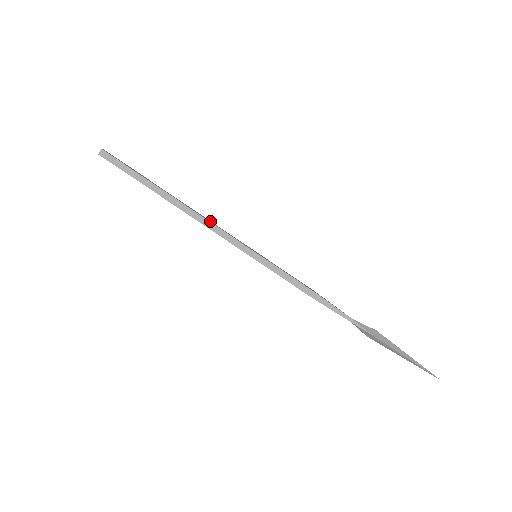
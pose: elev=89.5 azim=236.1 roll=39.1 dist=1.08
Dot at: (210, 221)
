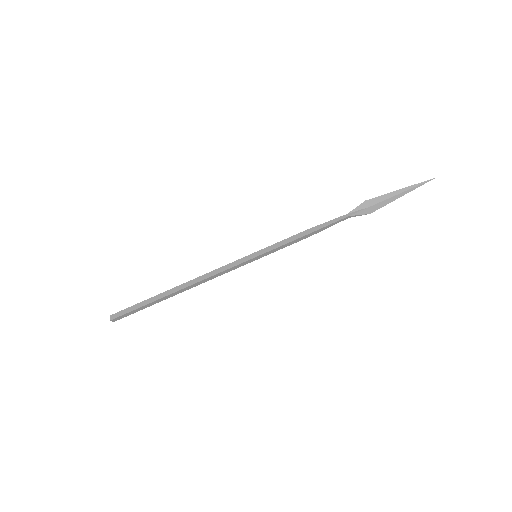
Dot at: (210, 274)
